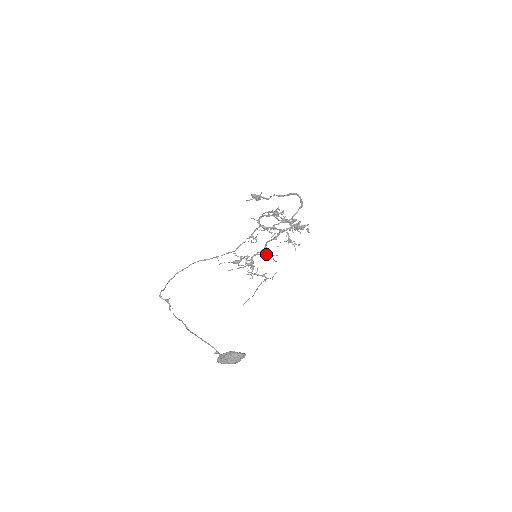
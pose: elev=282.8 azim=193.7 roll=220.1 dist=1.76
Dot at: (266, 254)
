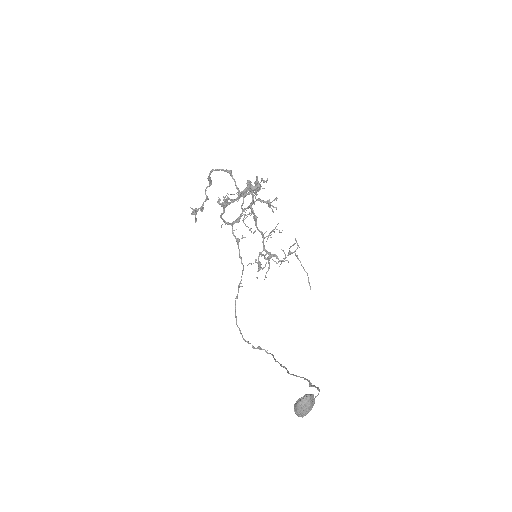
Dot at: (270, 233)
